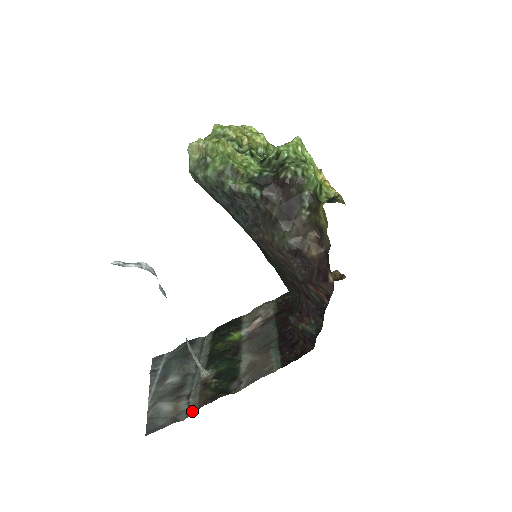
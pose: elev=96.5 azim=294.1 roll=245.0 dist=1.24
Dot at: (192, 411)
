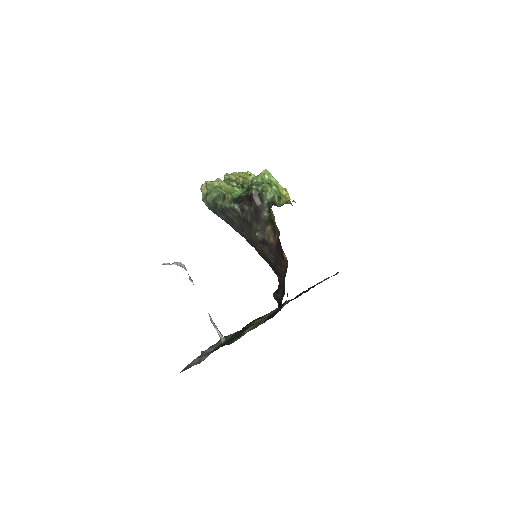
Dot at: occluded
